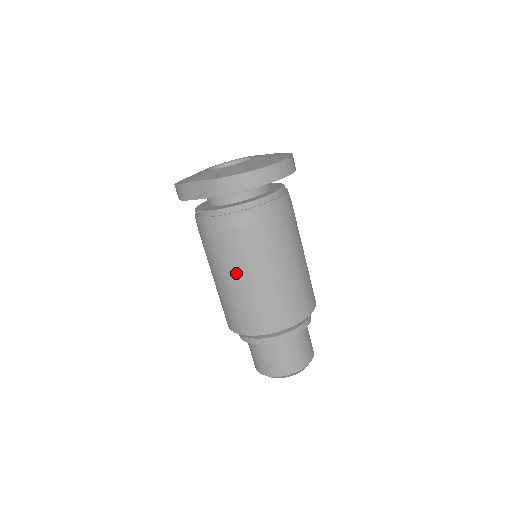
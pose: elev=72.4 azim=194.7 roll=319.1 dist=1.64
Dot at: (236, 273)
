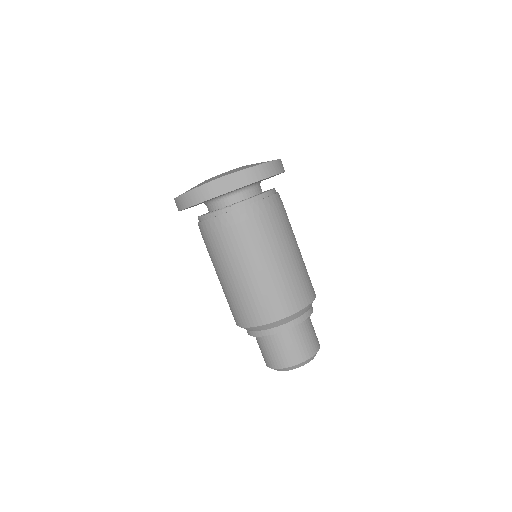
Dot at: (267, 256)
